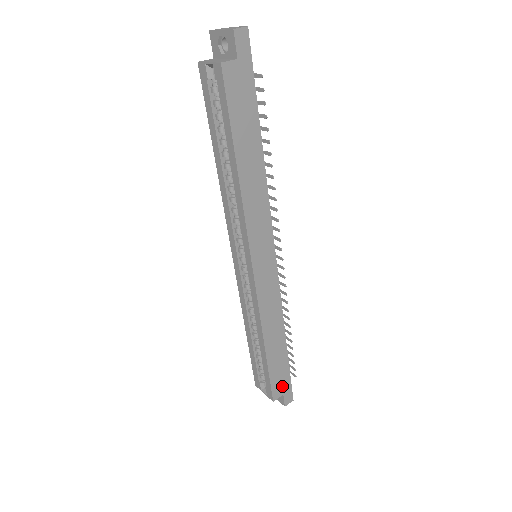
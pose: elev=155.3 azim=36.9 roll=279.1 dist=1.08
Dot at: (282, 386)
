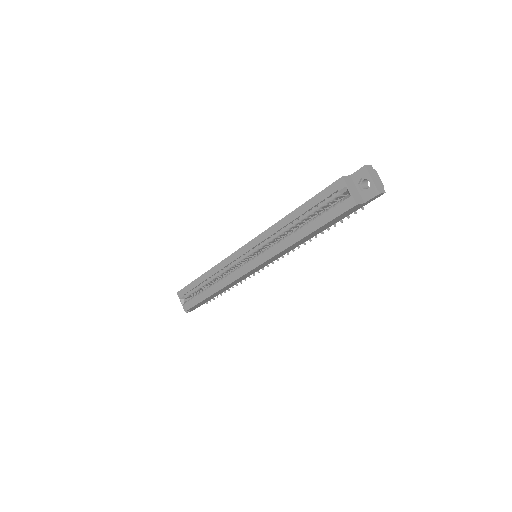
Dot at: (197, 306)
